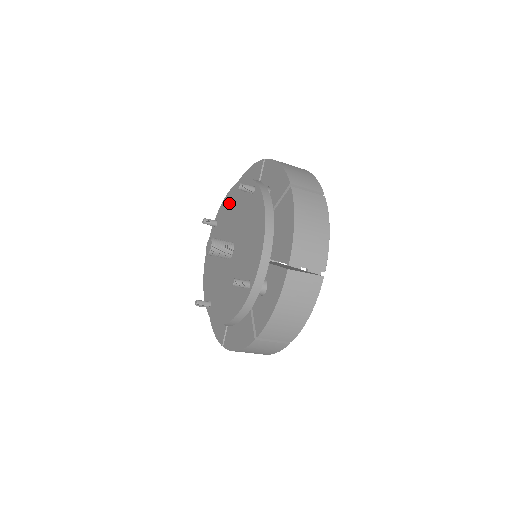
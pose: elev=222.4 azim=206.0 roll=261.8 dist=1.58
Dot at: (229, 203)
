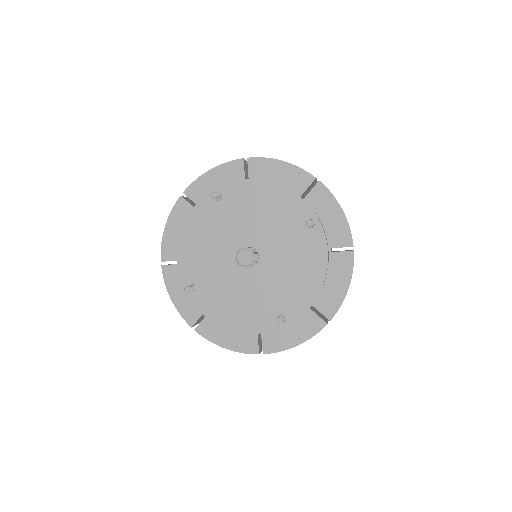
Dot at: (257, 196)
